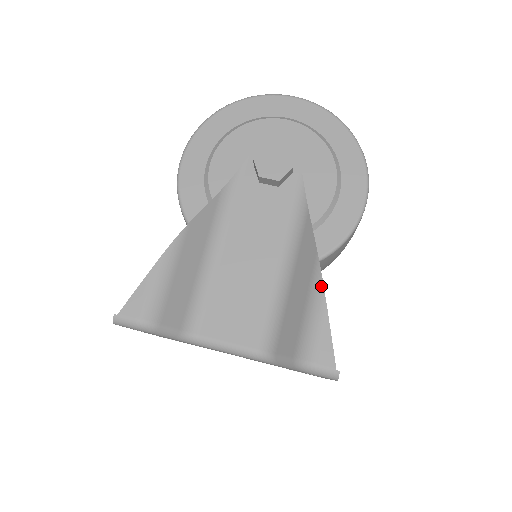
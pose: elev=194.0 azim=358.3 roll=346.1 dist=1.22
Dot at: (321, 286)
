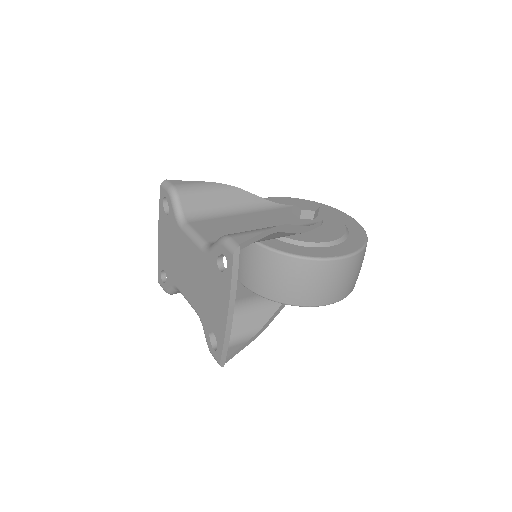
Dot at: (273, 227)
